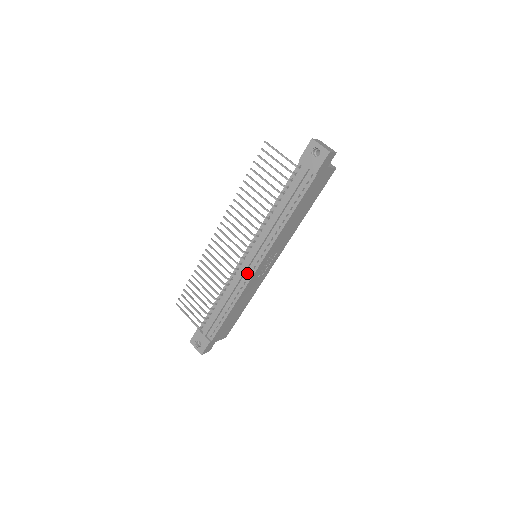
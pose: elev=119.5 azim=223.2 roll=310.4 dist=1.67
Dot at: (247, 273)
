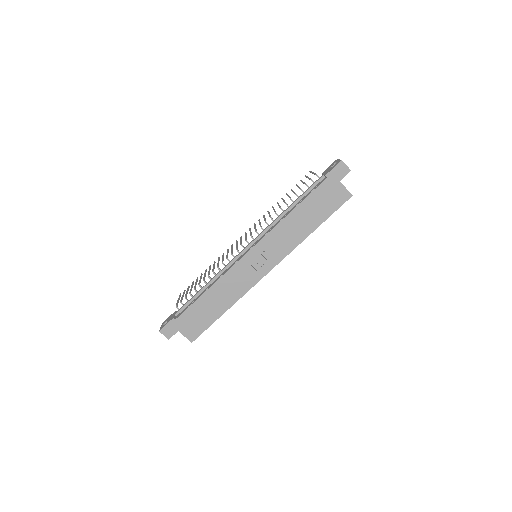
Dot at: (238, 259)
